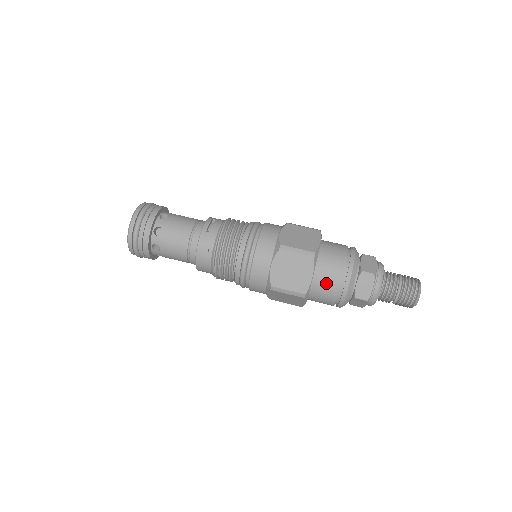
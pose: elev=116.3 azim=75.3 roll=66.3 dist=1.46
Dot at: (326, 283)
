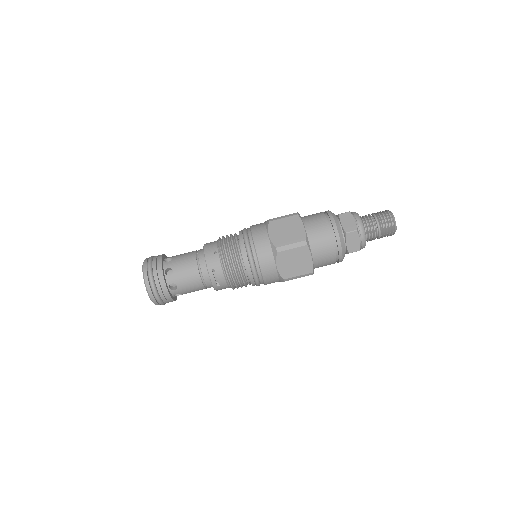
Dot at: occluded
